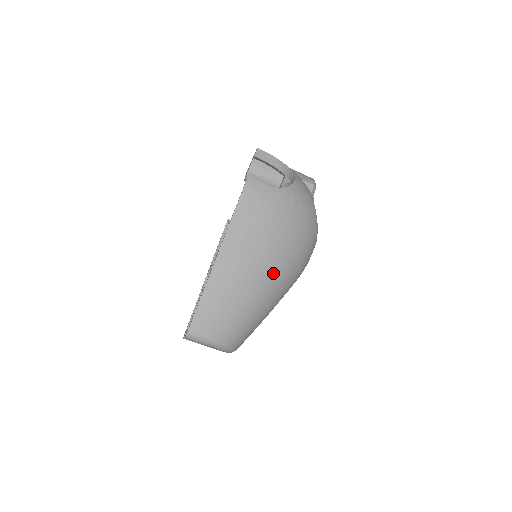
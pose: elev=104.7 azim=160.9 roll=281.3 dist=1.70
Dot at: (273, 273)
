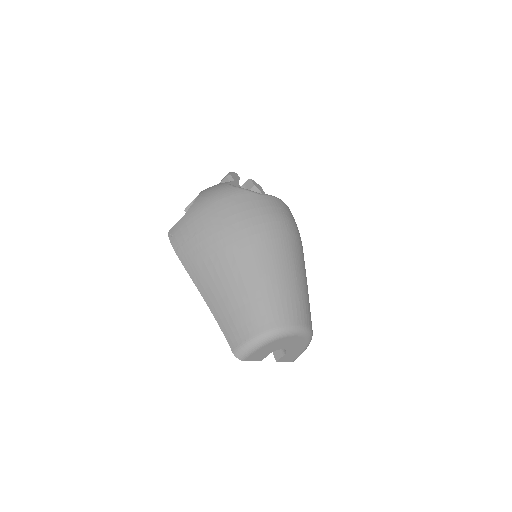
Dot at: (239, 253)
